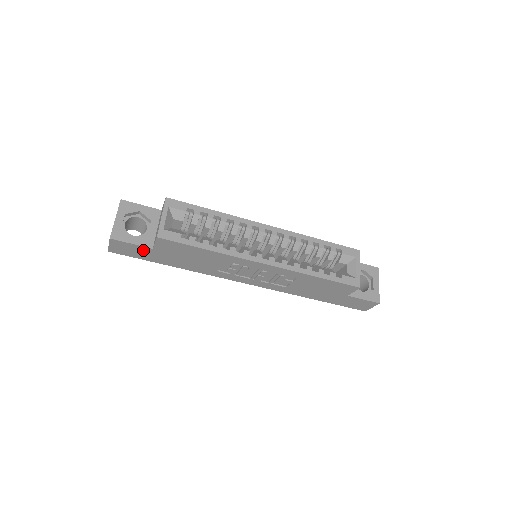
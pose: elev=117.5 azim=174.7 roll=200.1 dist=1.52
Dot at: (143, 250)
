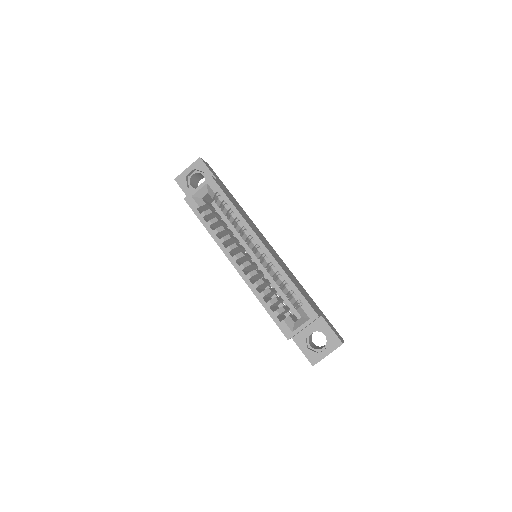
Dot at: occluded
